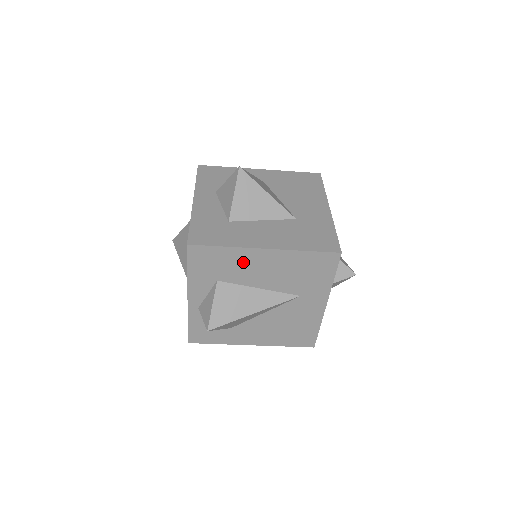
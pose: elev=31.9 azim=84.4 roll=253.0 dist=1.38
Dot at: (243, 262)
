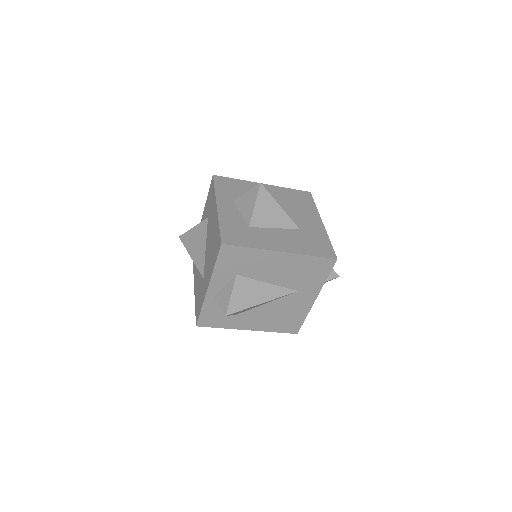
Dot at: (261, 261)
